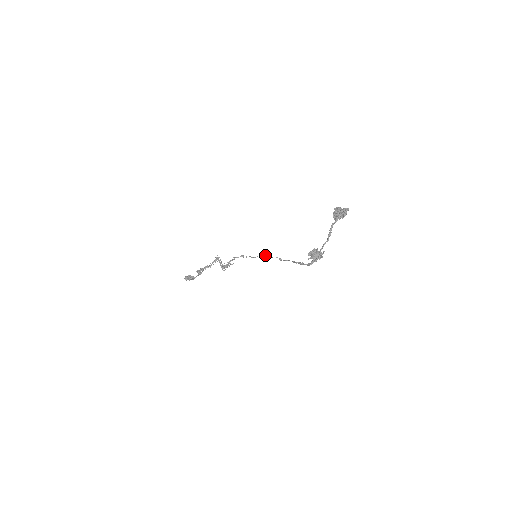
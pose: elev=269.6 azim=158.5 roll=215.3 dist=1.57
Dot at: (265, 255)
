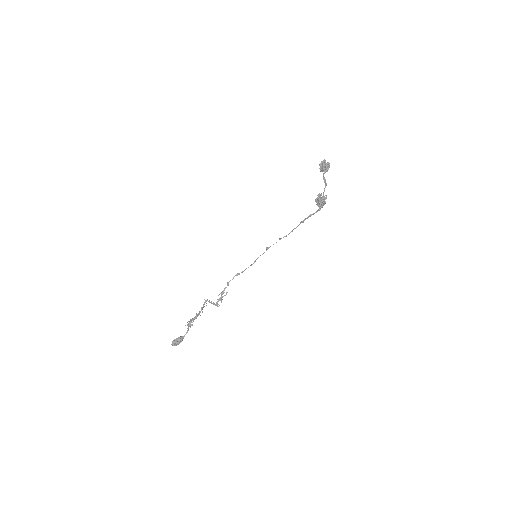
Dot at: (266, 247)
